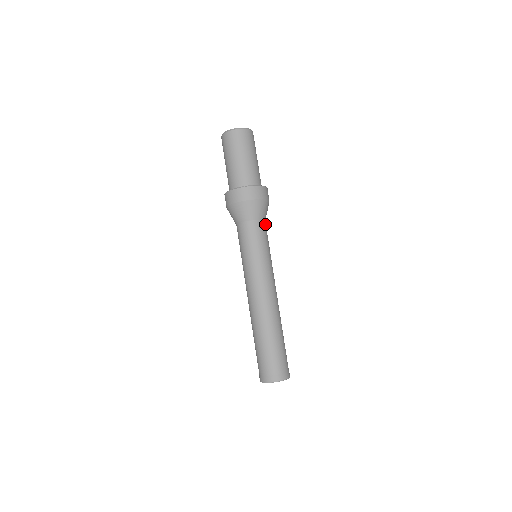
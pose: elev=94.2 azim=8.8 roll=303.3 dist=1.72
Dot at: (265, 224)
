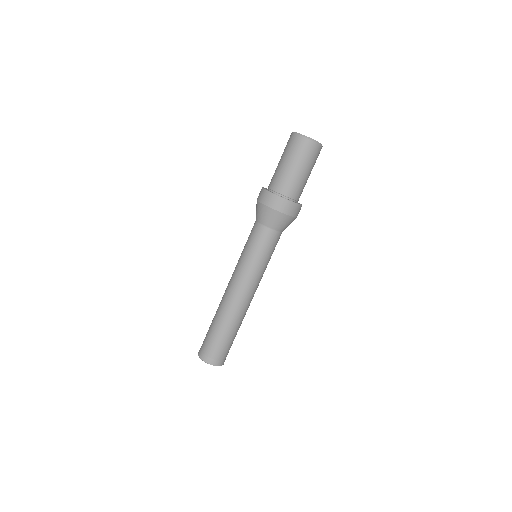
Dot at: (280, 235)
